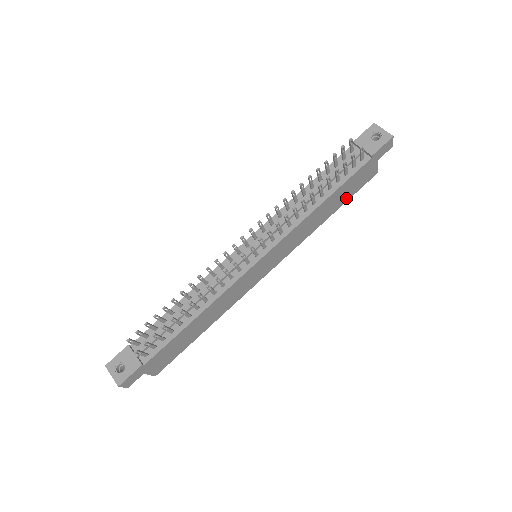
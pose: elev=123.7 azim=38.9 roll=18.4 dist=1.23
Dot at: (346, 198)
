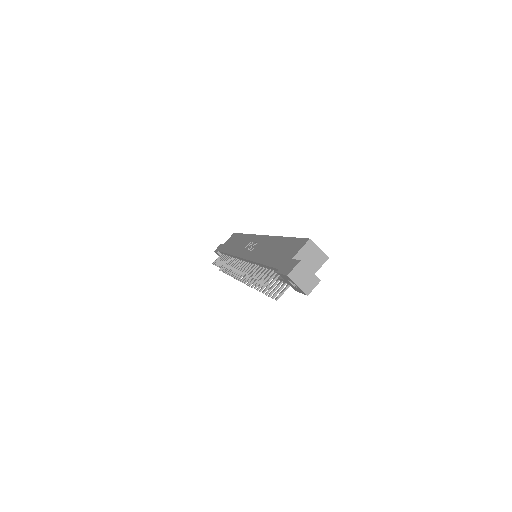
Dot at: occluded
